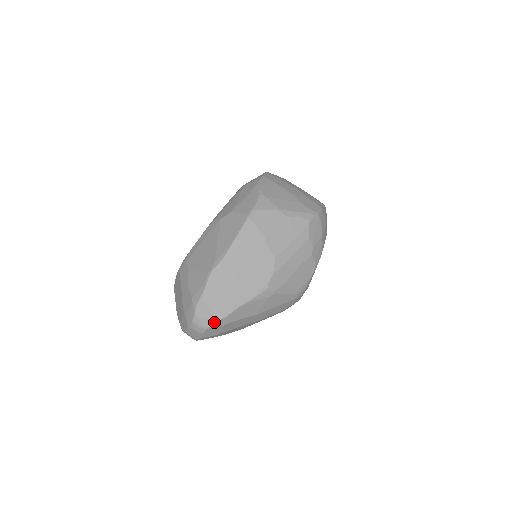
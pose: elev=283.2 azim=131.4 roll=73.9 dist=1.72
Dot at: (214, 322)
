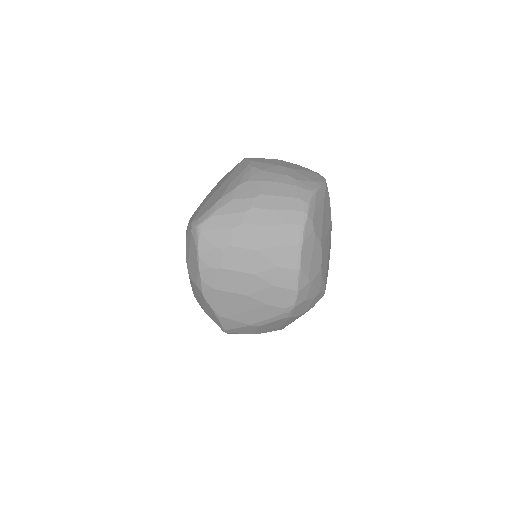
Dot at: occluded
